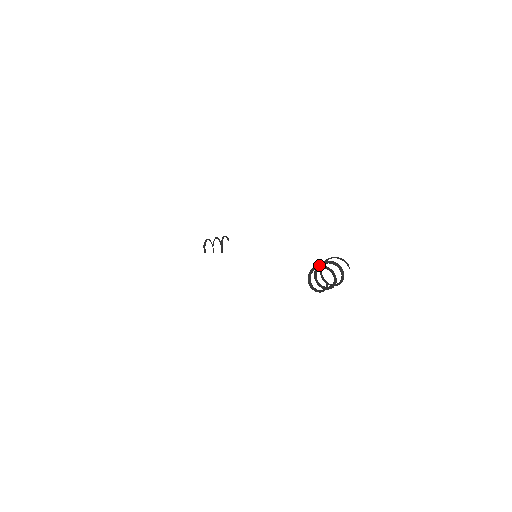
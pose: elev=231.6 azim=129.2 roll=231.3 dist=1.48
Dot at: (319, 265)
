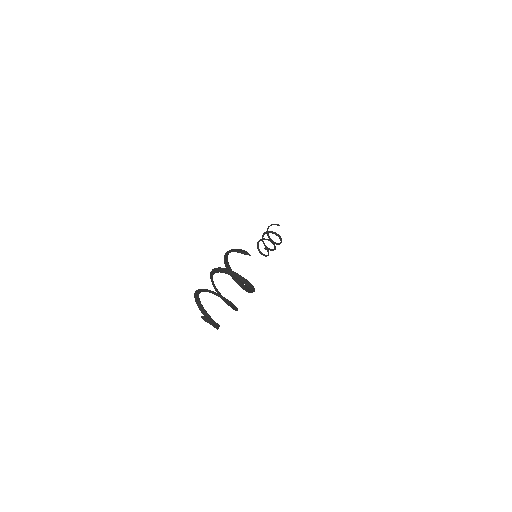
Dot at: occluded
